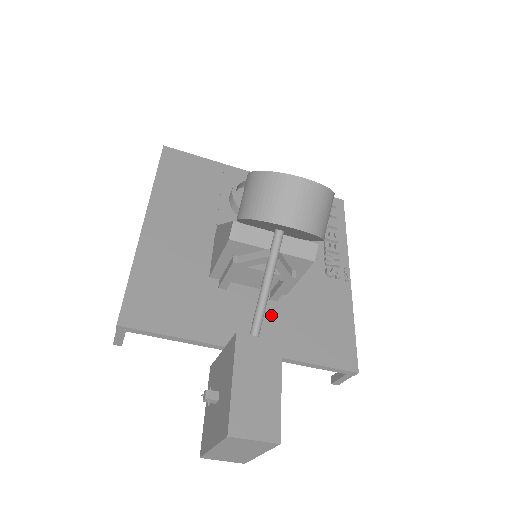
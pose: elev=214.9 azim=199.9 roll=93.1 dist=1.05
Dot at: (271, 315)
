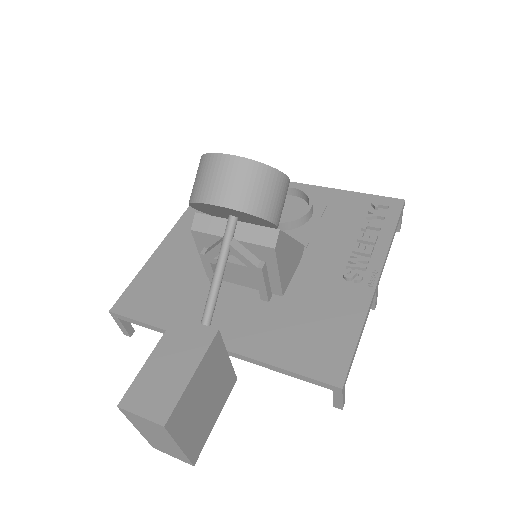
Dot at: (256, 315)
